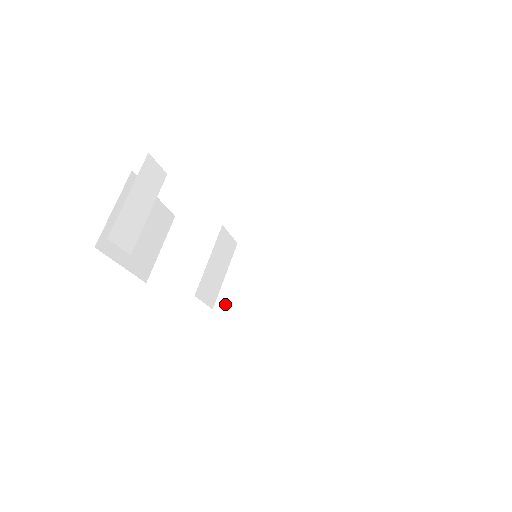
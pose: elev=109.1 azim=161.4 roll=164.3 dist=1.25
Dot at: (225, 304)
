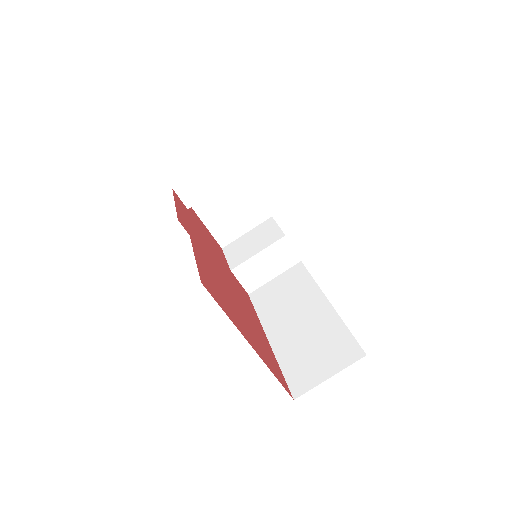
Dot at: (257, 296)
